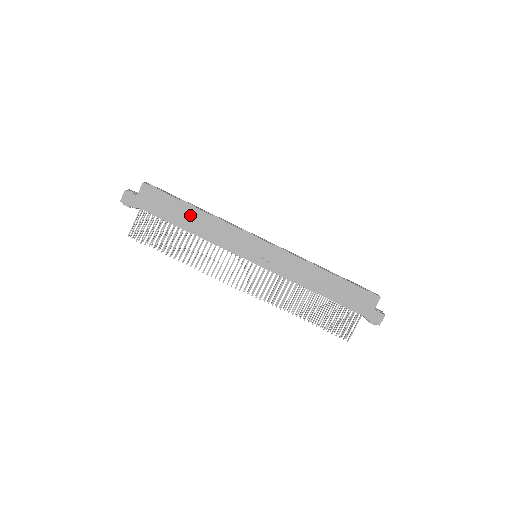
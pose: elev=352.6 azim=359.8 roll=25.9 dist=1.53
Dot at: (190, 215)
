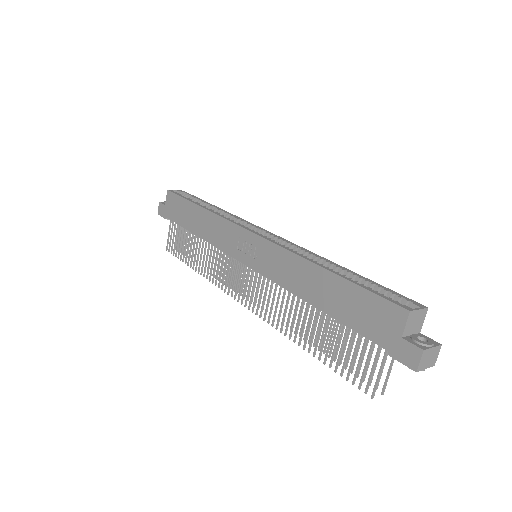
Dot at: (195, 215)
